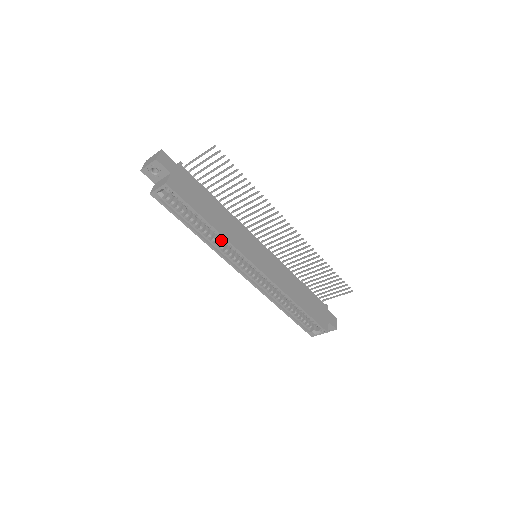
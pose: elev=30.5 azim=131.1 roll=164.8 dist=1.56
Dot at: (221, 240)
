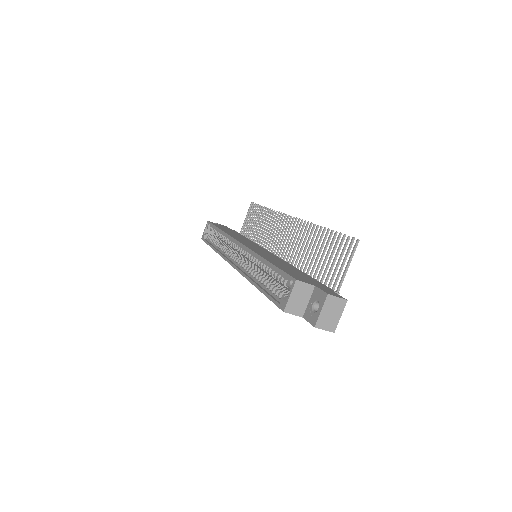
Dot at: occluded
